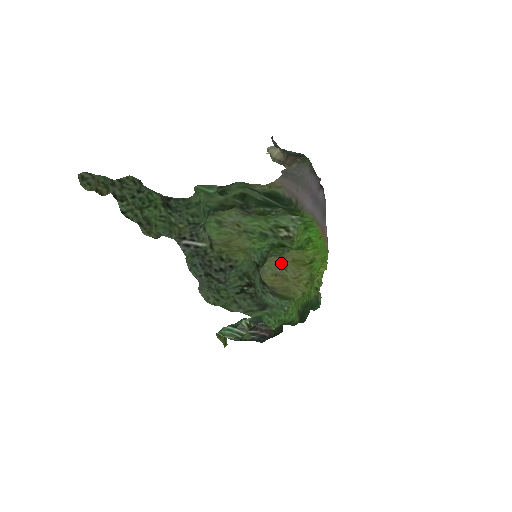
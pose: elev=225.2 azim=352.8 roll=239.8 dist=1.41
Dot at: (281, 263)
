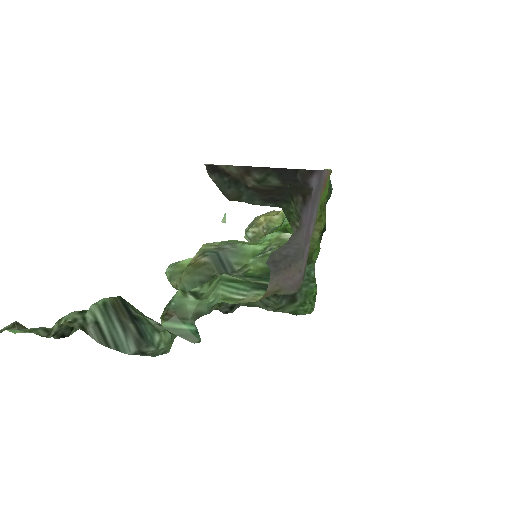
Dot at: occluded
